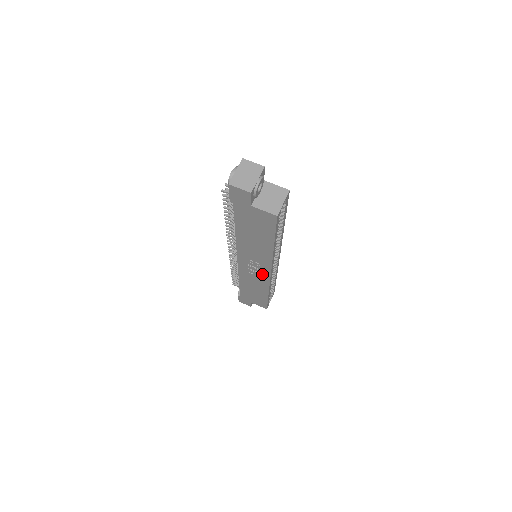
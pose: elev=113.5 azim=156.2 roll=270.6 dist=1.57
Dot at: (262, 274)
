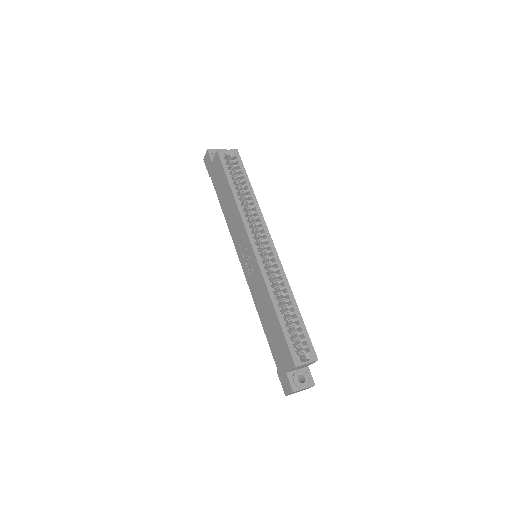
Dot at: (252, 260)
